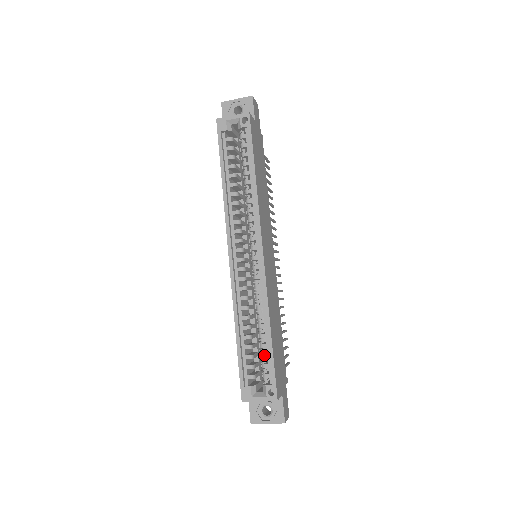
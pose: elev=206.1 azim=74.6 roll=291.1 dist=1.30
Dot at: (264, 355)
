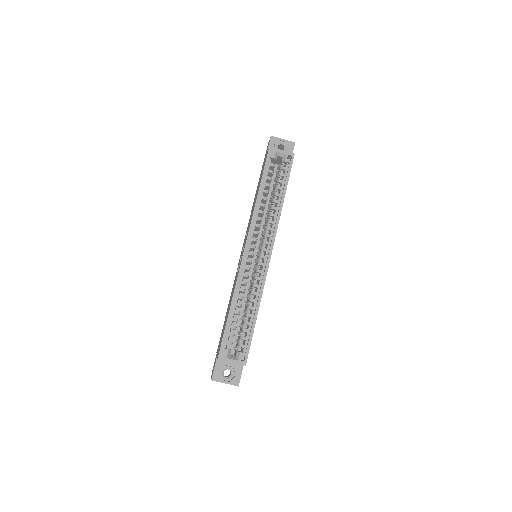
Dot at: (246, 329)
